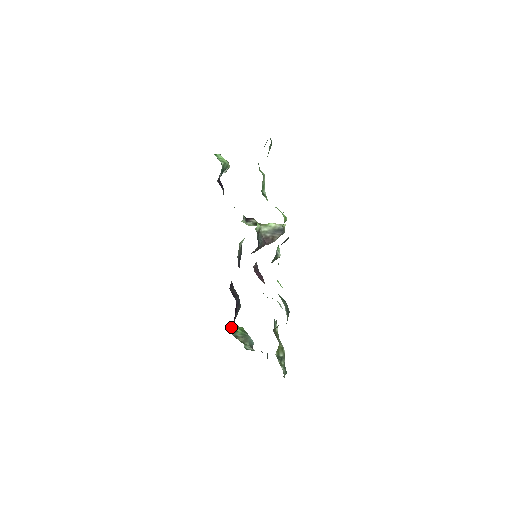
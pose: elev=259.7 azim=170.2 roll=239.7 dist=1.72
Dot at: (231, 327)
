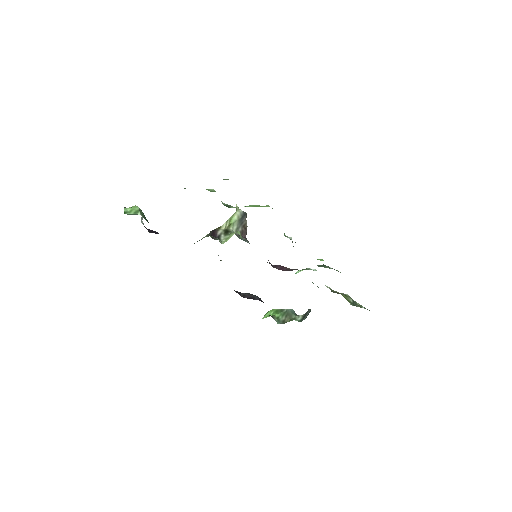
Dot at: occluded
